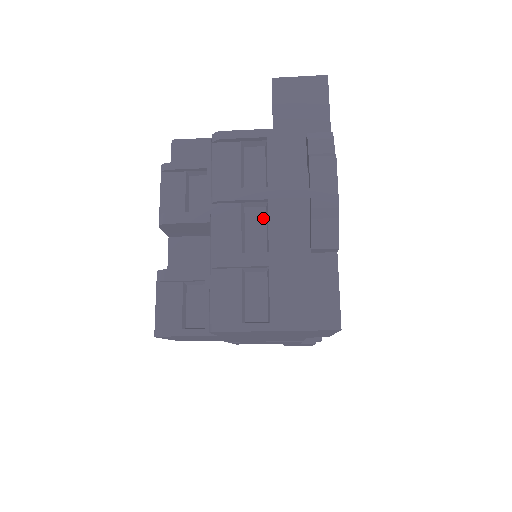
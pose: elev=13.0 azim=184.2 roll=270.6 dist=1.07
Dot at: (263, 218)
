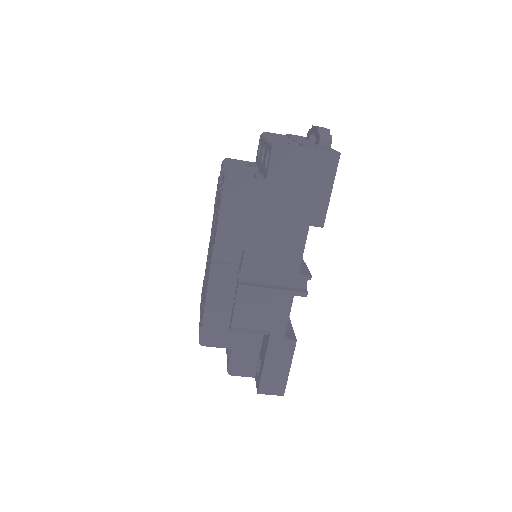
Dot at: occluded
